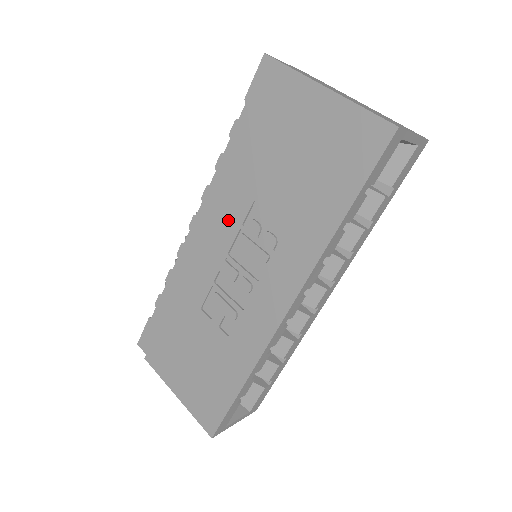
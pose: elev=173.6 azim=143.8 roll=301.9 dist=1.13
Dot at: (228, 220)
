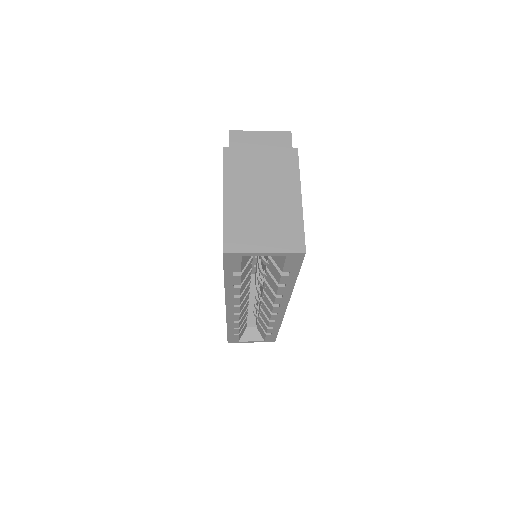
Dot at: occluded
